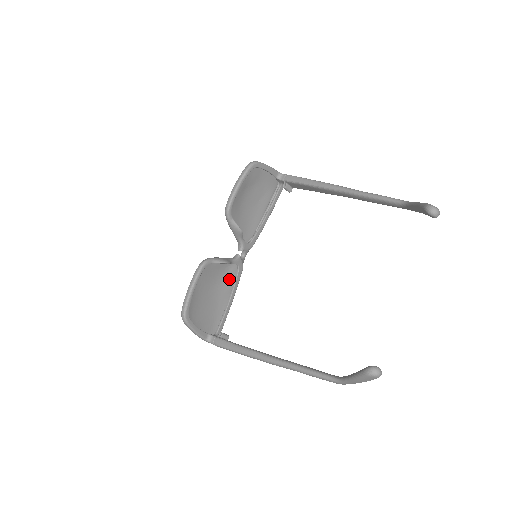
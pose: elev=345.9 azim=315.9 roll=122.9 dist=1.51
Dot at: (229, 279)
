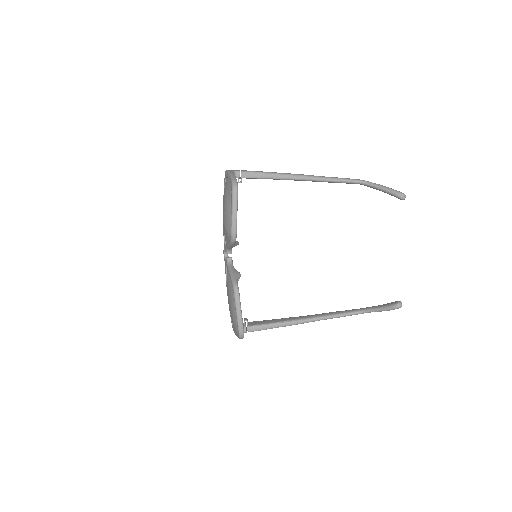
Dot at: occluded
